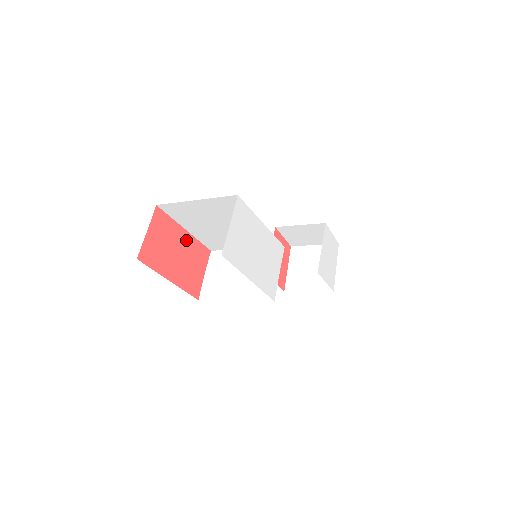
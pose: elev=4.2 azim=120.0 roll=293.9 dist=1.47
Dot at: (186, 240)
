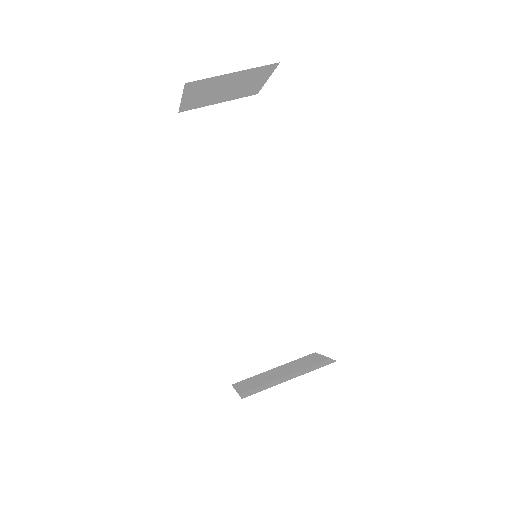
Dot at: occluded
